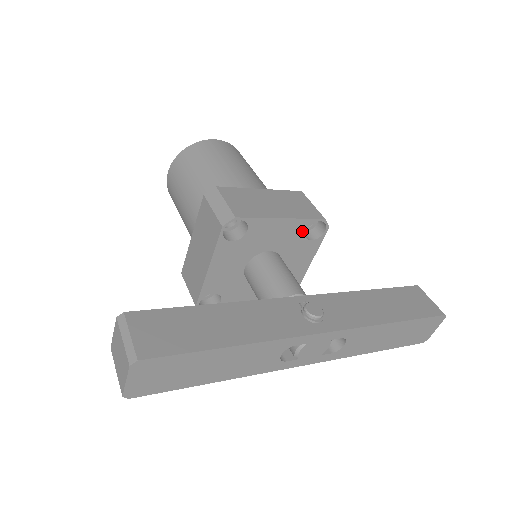
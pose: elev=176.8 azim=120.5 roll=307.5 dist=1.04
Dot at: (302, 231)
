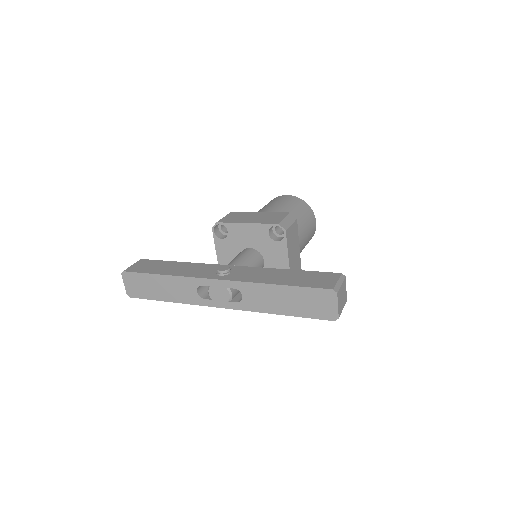
Dot at: (266, 233)
